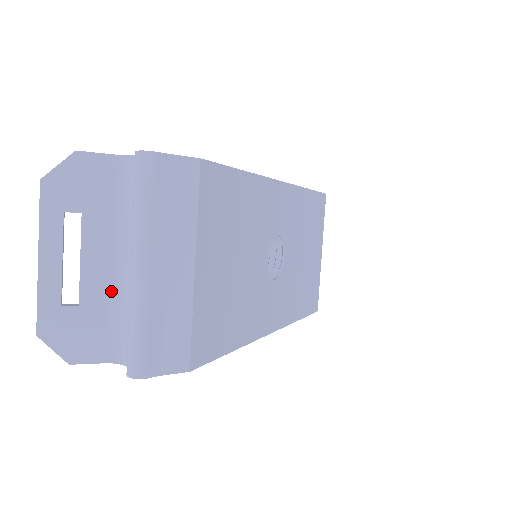
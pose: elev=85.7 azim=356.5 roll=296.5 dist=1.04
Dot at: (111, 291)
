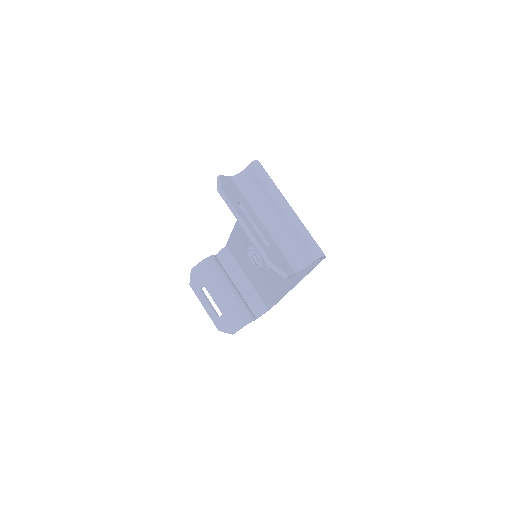
Dot at: (272, 238)
